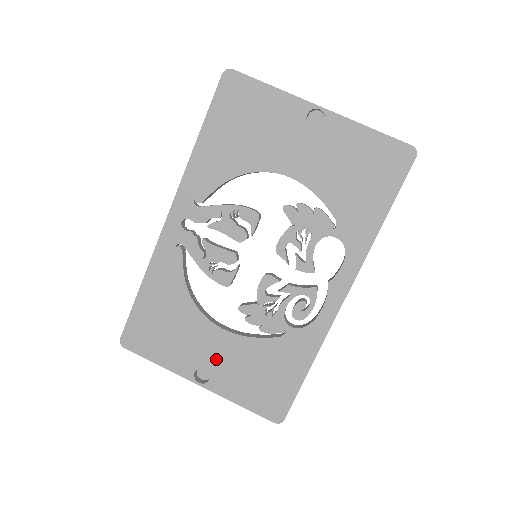
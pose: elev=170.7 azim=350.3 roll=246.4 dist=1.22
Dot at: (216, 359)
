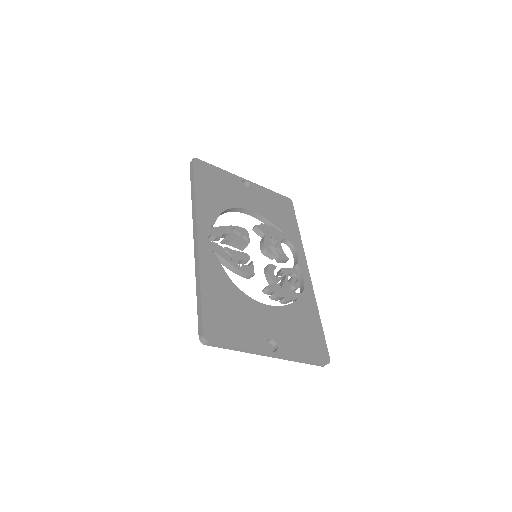
Dot at: (273, 328)
